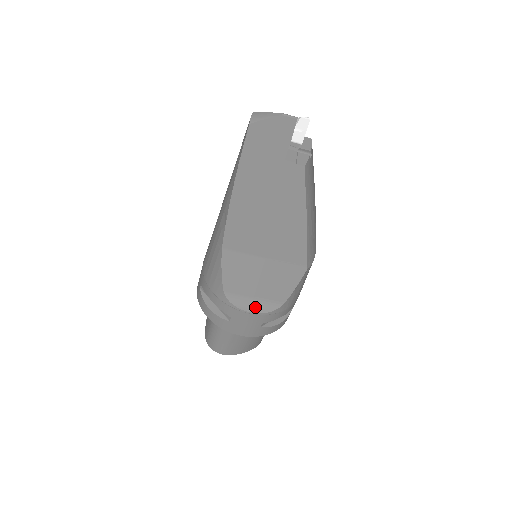
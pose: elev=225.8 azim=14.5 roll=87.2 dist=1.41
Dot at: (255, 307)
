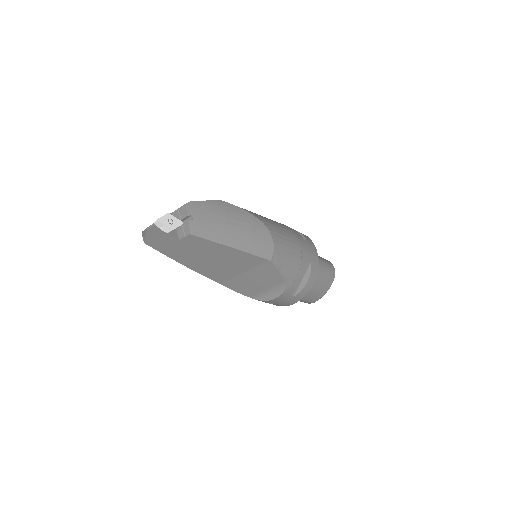
Dot at: (274, 294)
